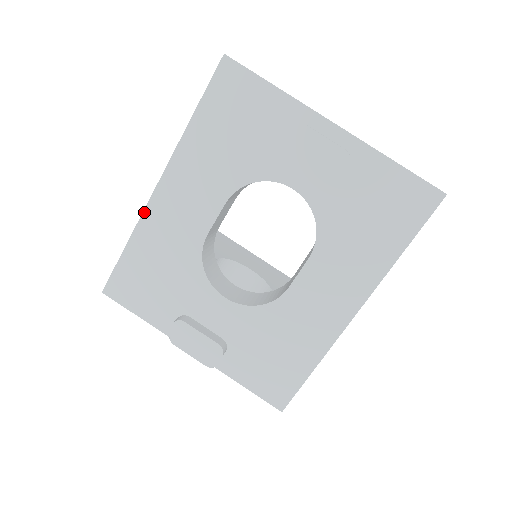
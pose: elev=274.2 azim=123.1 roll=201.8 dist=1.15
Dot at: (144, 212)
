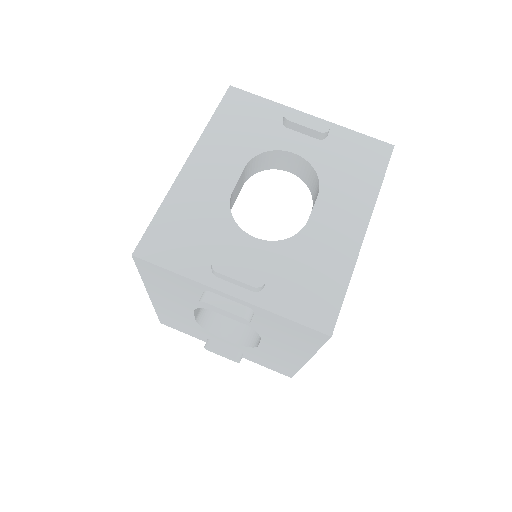
Dot at: (175, 182)
